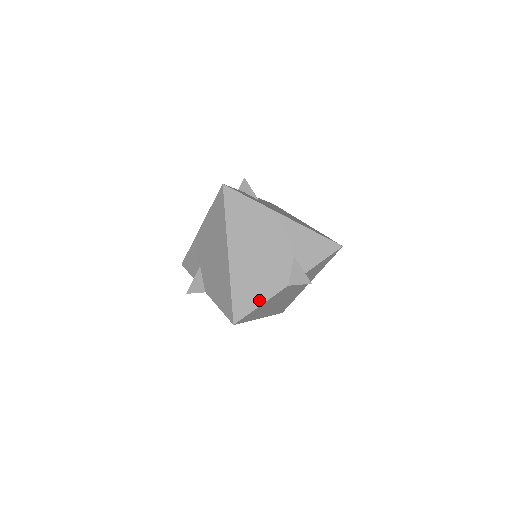
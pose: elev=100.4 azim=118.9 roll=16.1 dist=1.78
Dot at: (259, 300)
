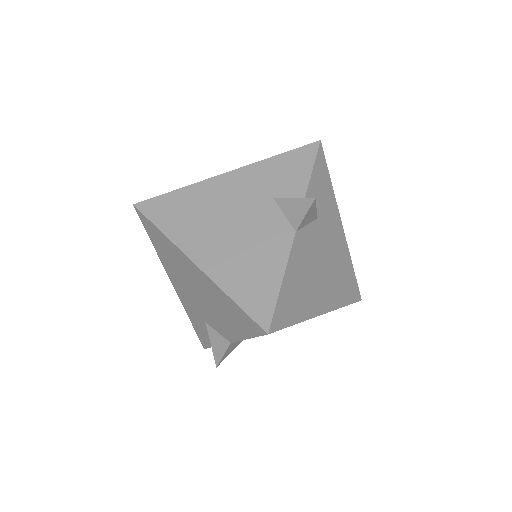
Dot at: (274, 278)
